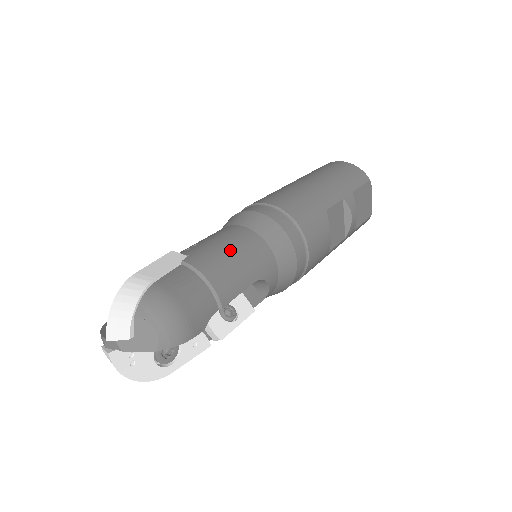
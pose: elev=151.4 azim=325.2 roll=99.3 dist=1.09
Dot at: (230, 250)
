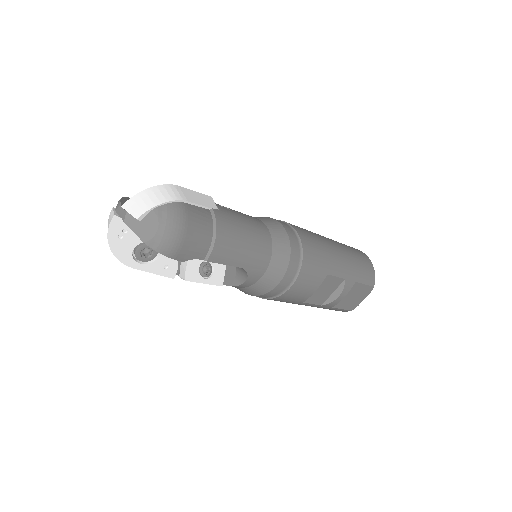
Dot at: (246, 233)
